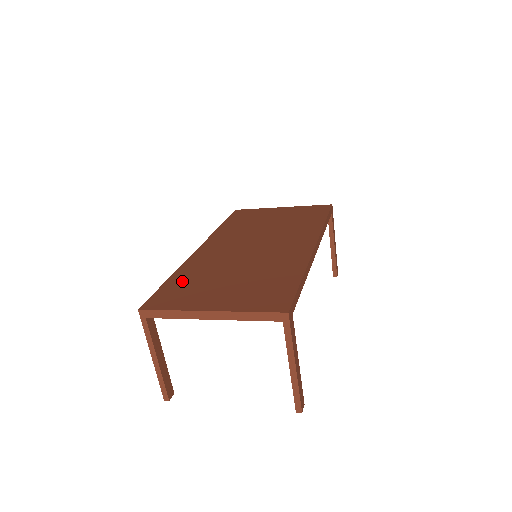
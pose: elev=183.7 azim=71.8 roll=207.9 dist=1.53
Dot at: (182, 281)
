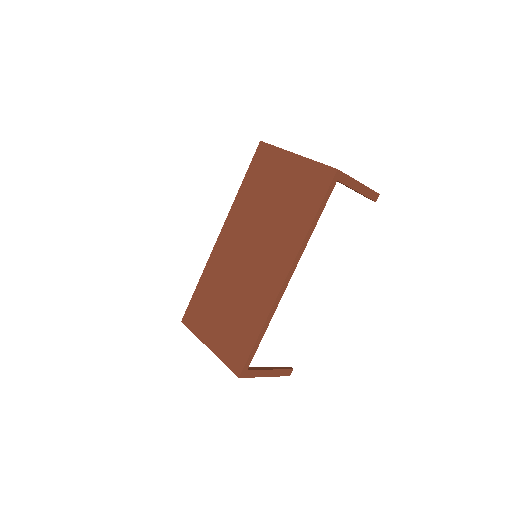
Dot at: (203, 294)
